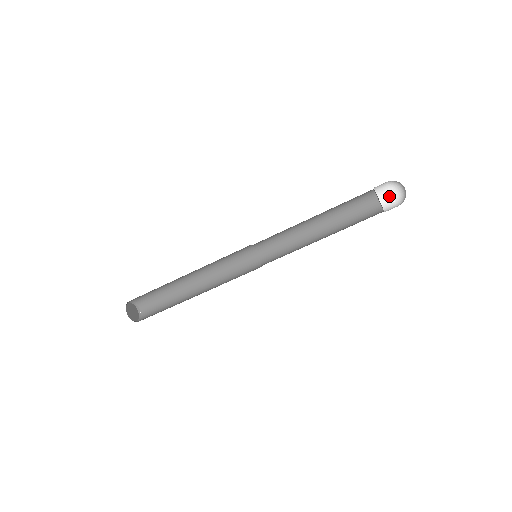
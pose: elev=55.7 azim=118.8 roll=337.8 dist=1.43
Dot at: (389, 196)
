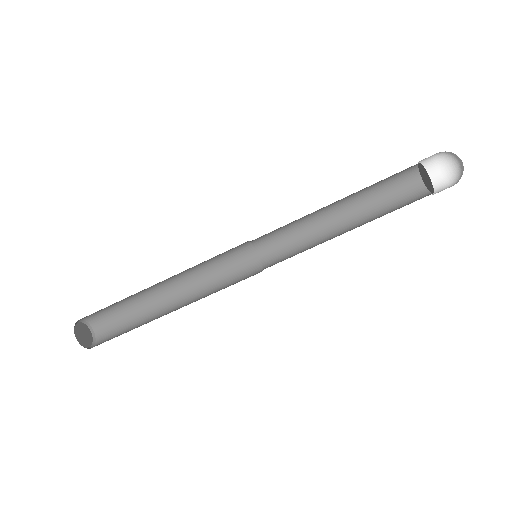
Dot at: (443, 185)
